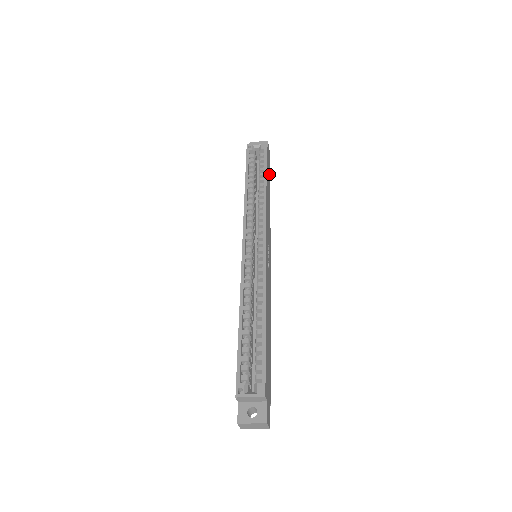
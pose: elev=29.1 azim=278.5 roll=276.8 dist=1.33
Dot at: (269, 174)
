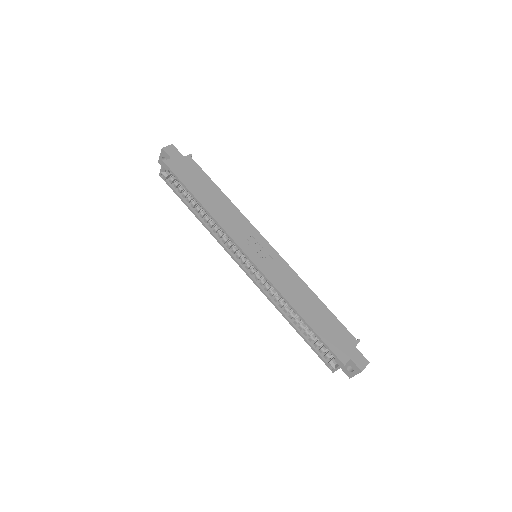
Dot at: (194, 170)
